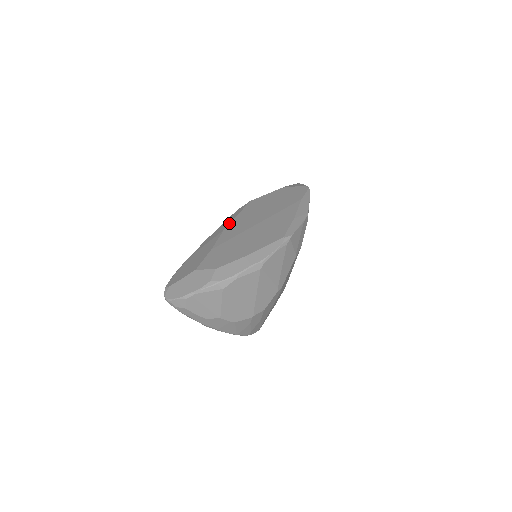
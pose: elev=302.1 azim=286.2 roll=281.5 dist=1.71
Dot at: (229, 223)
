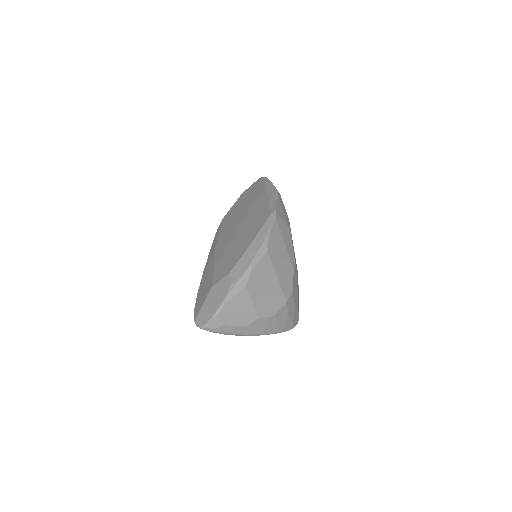
Dot at: (216, 243)
